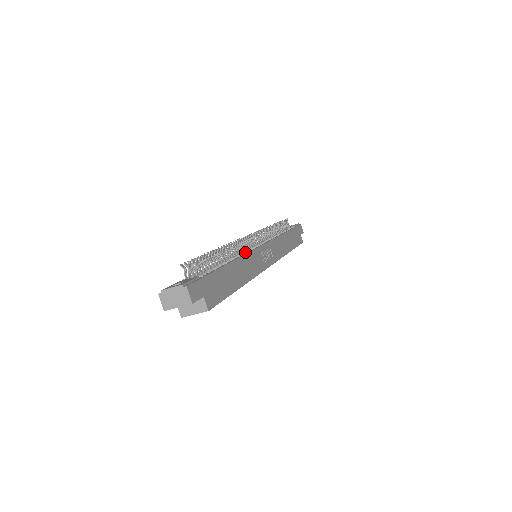
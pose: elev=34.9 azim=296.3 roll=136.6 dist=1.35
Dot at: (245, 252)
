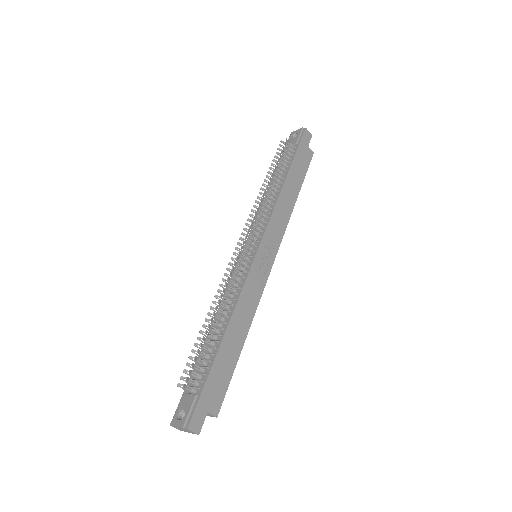
Dot at: (239, 289)
